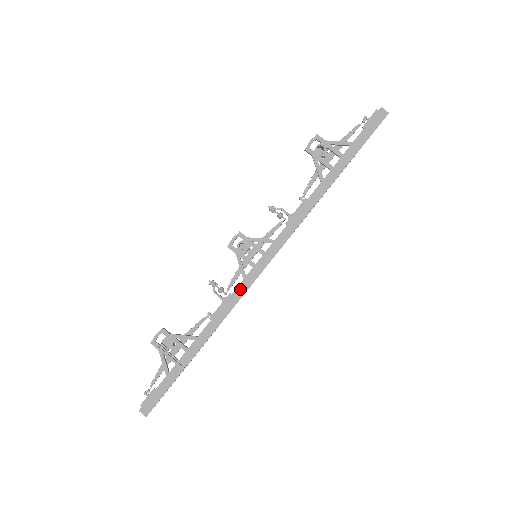
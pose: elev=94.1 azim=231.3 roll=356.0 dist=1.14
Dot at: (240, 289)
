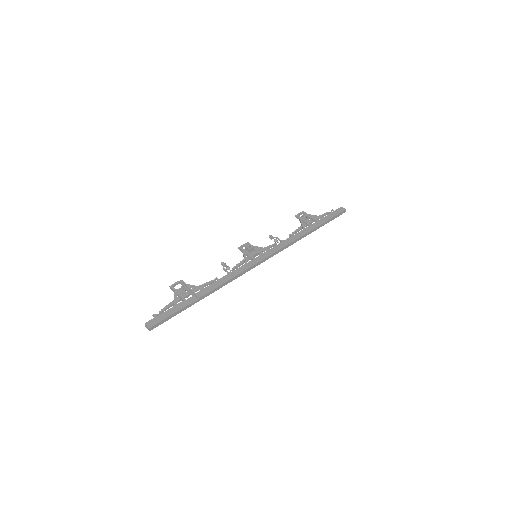
Dot at: (242, 268)
